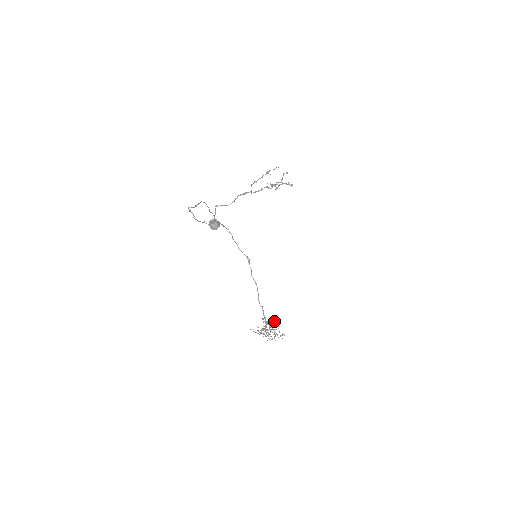
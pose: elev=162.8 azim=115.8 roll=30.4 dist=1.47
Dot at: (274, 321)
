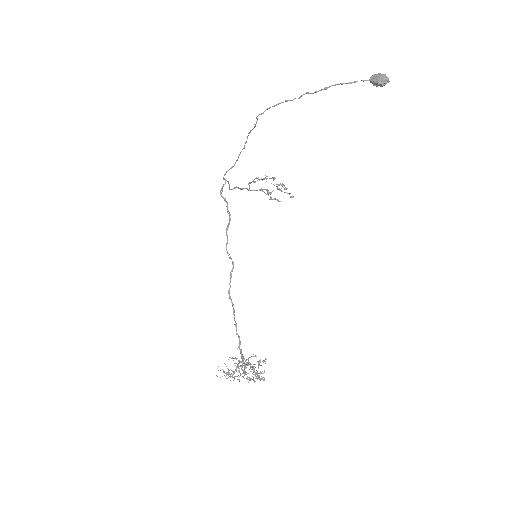
Dot at: occluded
